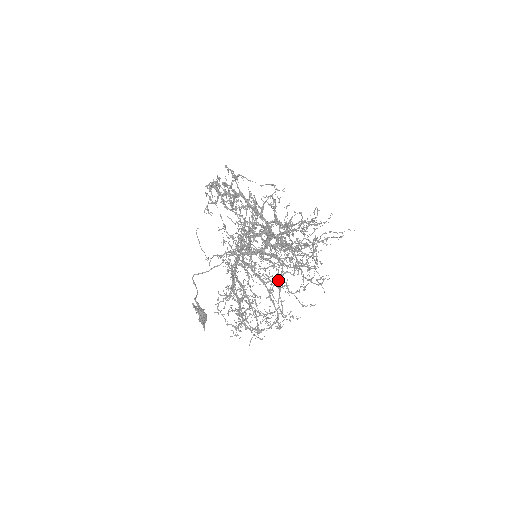
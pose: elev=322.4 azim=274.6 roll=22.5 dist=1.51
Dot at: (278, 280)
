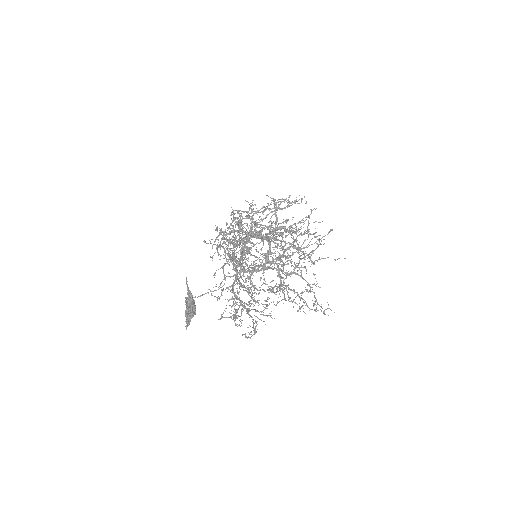
Dot at: (278, 239)
